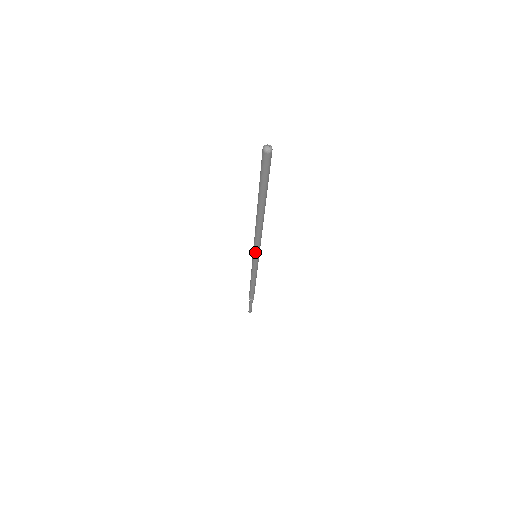
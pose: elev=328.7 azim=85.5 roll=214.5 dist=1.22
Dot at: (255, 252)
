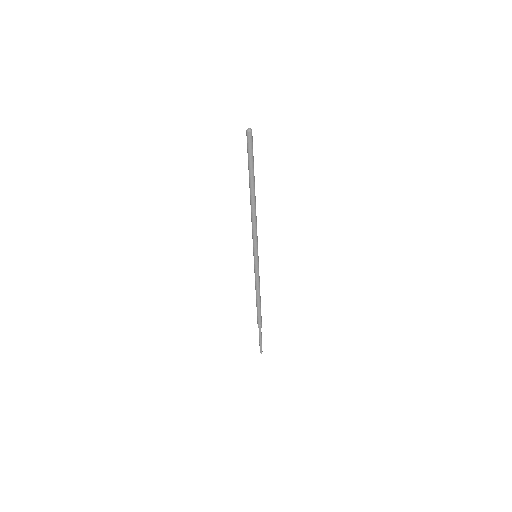
Dot at: (255, 248)
